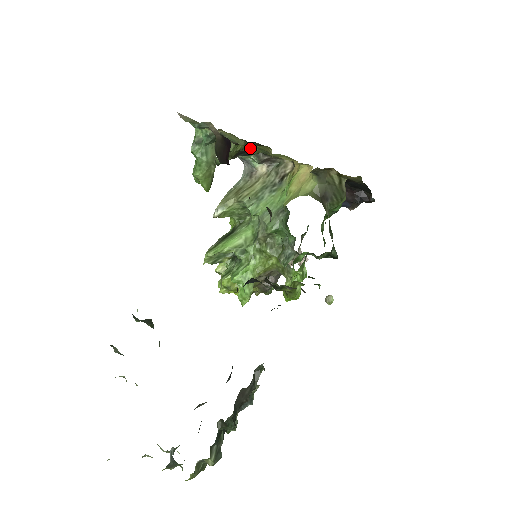
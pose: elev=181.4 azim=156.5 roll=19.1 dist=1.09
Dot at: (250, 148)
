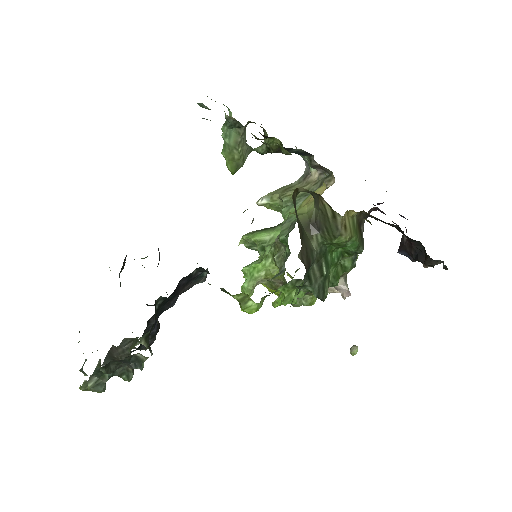
Dot at: (280, 146)
